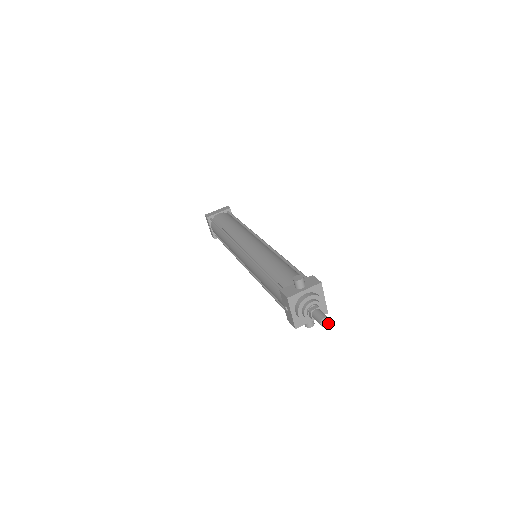
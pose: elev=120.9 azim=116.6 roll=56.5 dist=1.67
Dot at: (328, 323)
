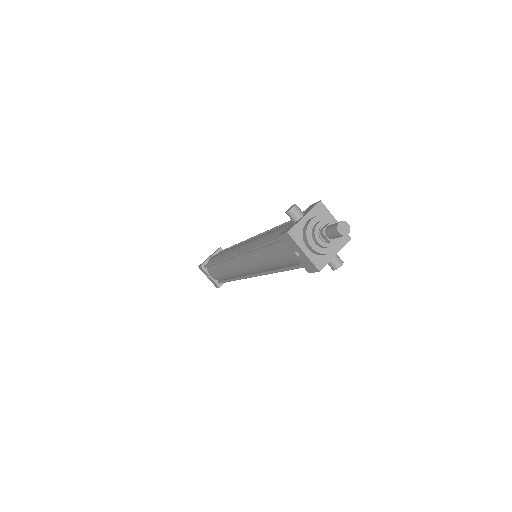
Dot at: (348, 229)
